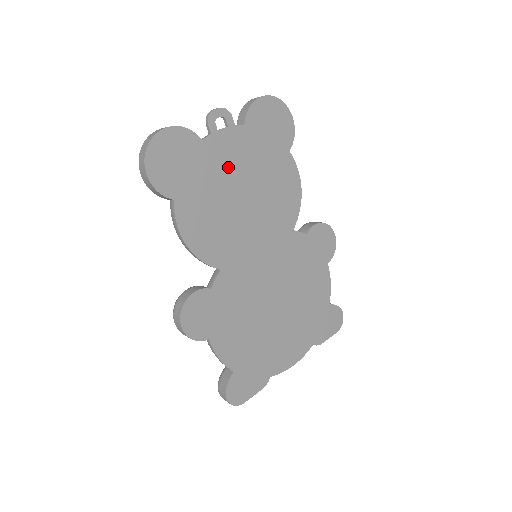
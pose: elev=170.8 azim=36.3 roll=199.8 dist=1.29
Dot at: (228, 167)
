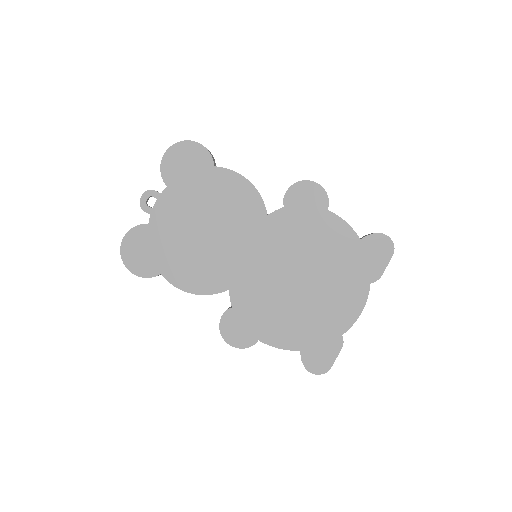
Dot at: (178, 223)
